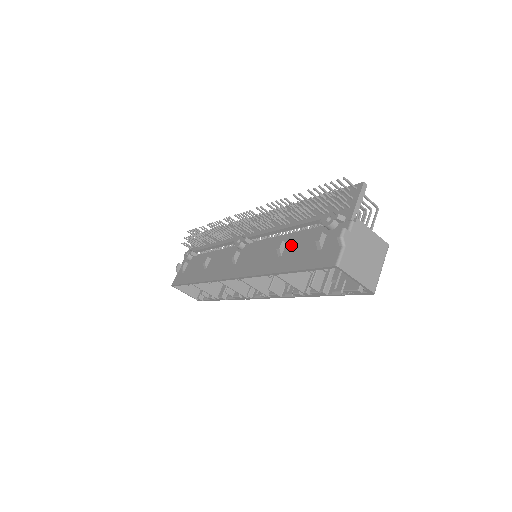
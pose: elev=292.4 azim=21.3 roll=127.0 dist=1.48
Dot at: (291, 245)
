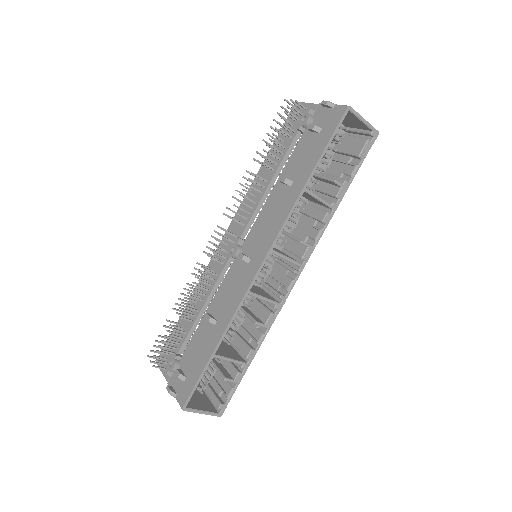
Dot at: (291, 170)
